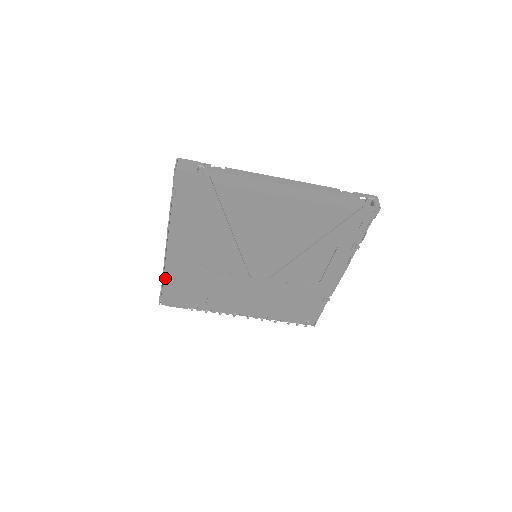
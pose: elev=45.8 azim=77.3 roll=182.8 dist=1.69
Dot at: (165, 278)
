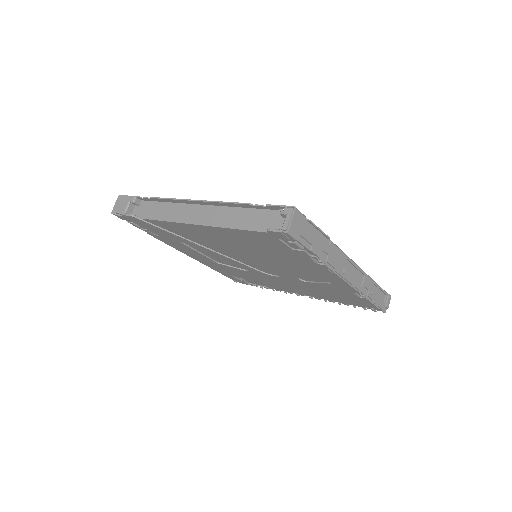
Dot at: (213, 269)
